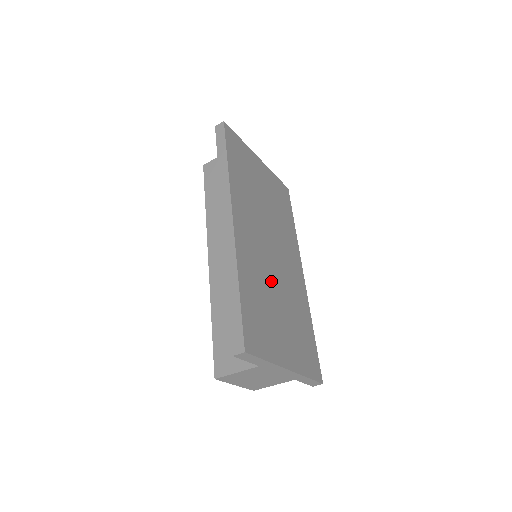
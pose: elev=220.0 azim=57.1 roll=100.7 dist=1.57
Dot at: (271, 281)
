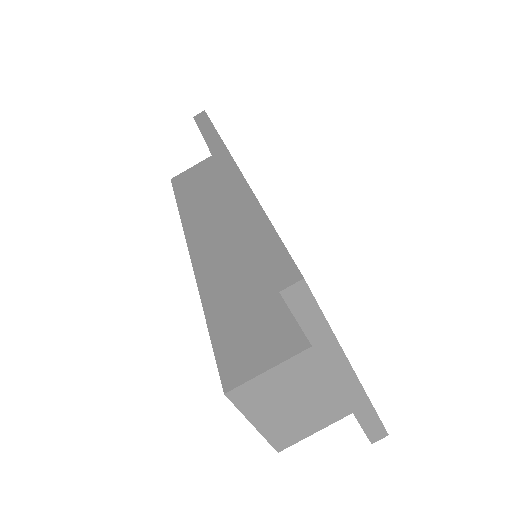
Dot at: occluded
